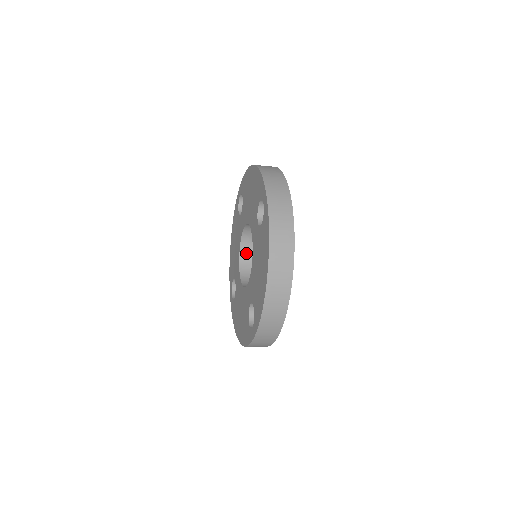
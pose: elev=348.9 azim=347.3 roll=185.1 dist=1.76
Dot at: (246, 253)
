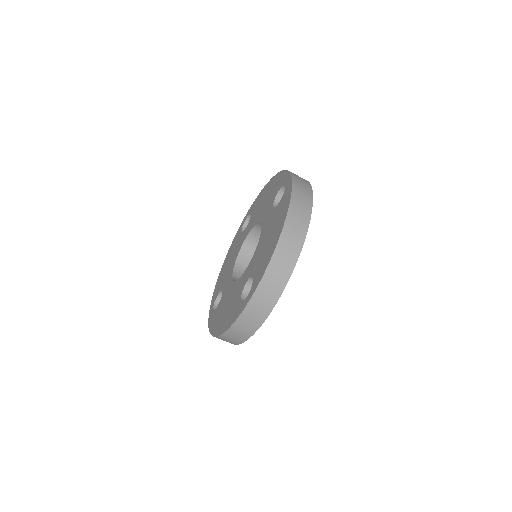
Dot at: (242, 263)
